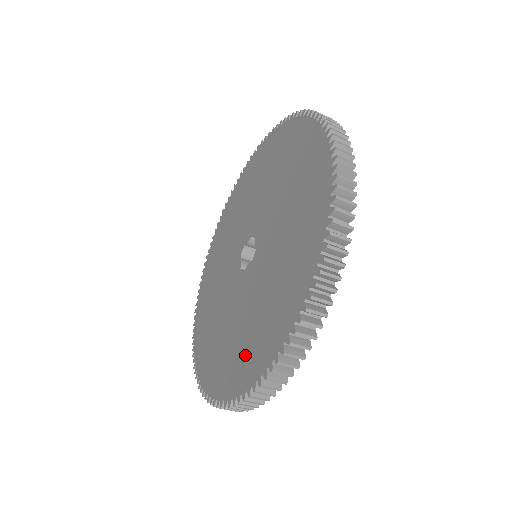
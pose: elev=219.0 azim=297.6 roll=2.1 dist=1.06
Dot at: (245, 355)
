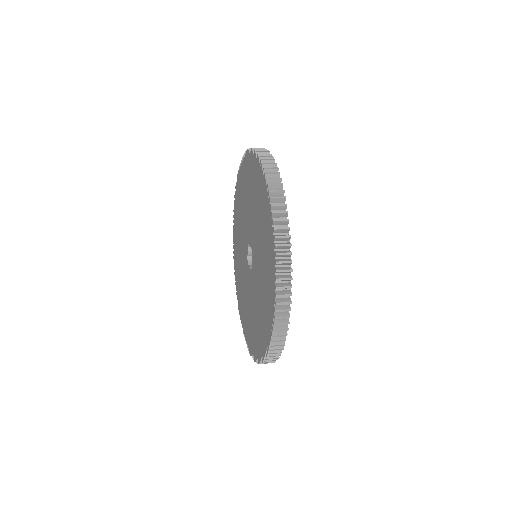
Dot at: (246, 320)
